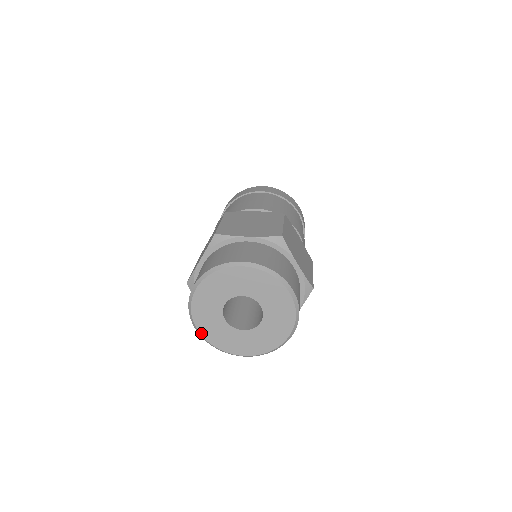
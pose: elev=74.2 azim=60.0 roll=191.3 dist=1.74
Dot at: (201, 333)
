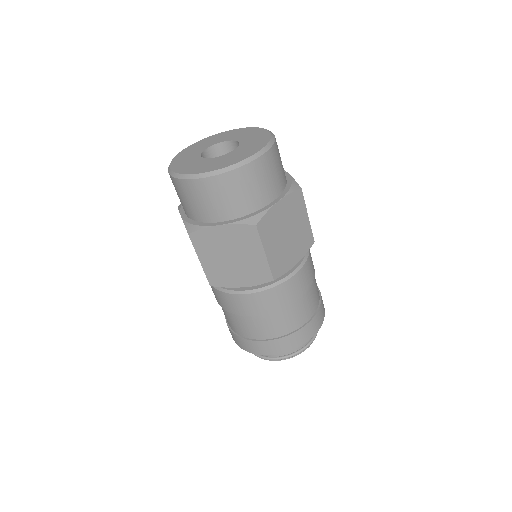
Dot at: (206, 172)
